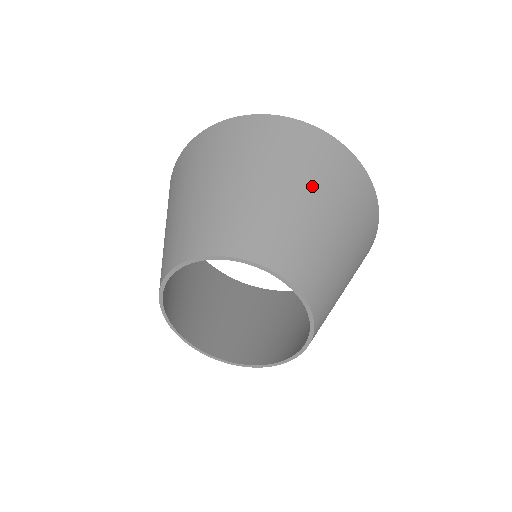
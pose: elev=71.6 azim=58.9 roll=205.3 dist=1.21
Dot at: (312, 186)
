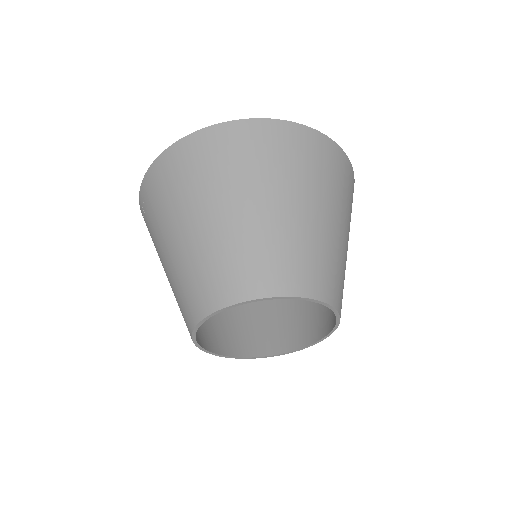
Dot at: (229, 193)
